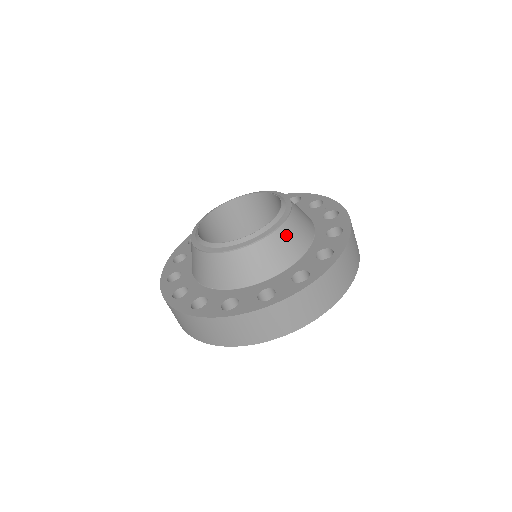
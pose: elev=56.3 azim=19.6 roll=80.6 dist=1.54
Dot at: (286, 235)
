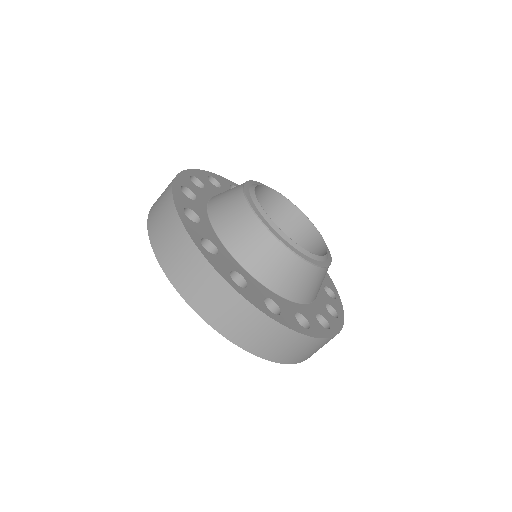
Dot at: occluded
